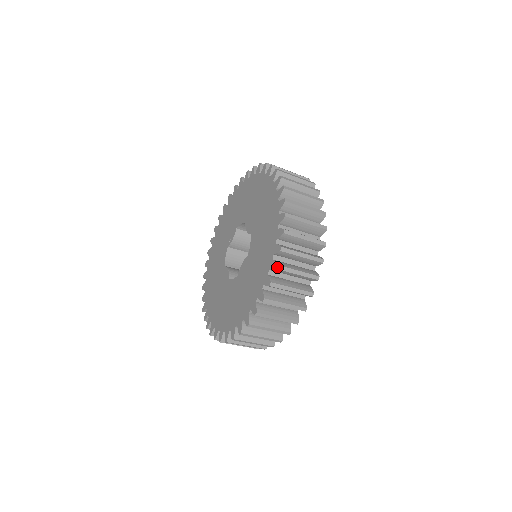
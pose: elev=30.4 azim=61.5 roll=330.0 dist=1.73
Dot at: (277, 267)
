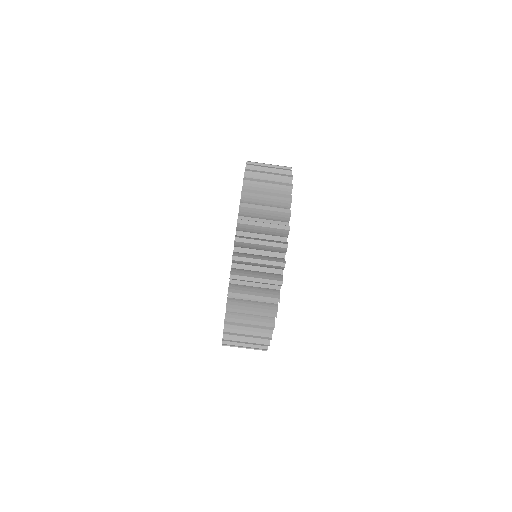
Dot at: (233, 258)
